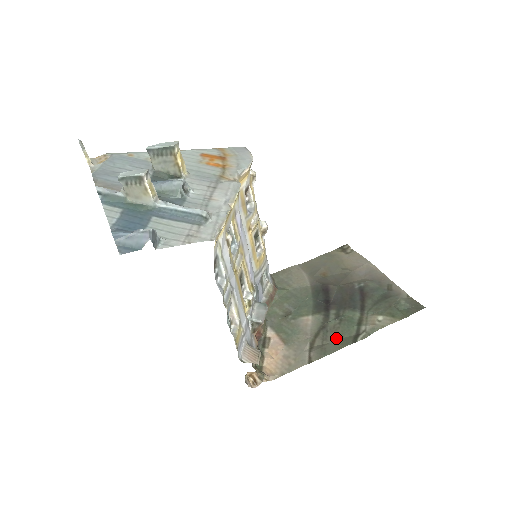
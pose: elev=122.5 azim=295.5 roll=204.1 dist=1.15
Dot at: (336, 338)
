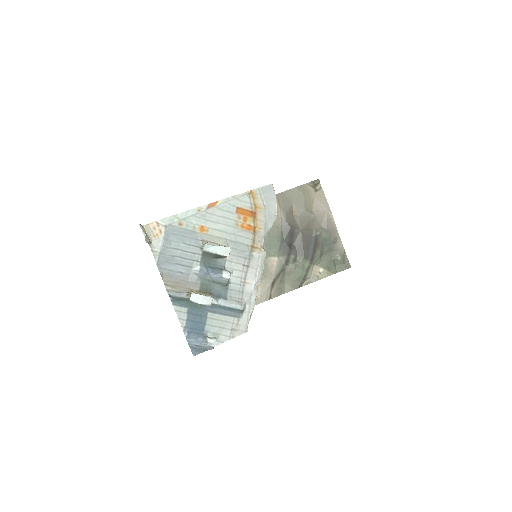
Dot at: (290, 281)
